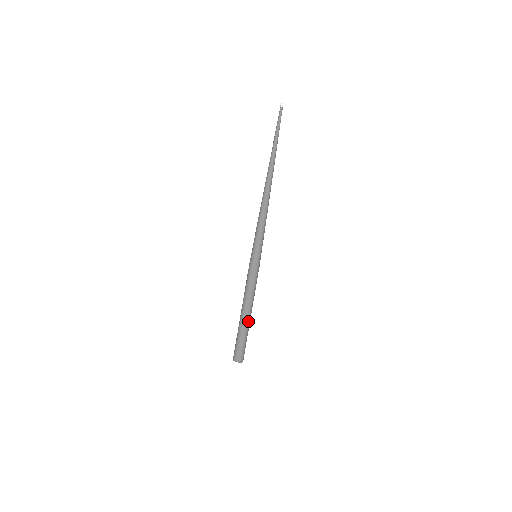
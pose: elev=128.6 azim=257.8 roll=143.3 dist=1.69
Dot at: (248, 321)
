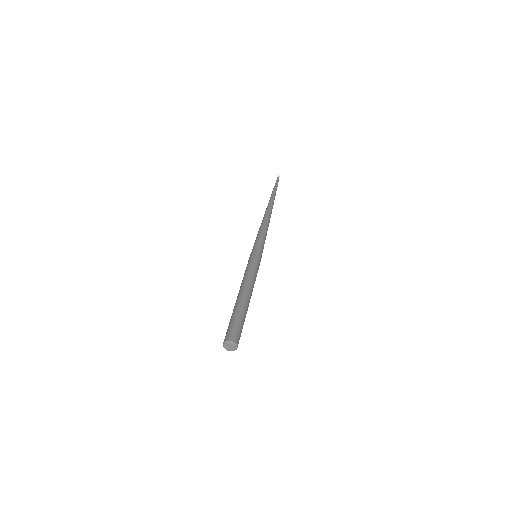
Dot at: (246, 303)
